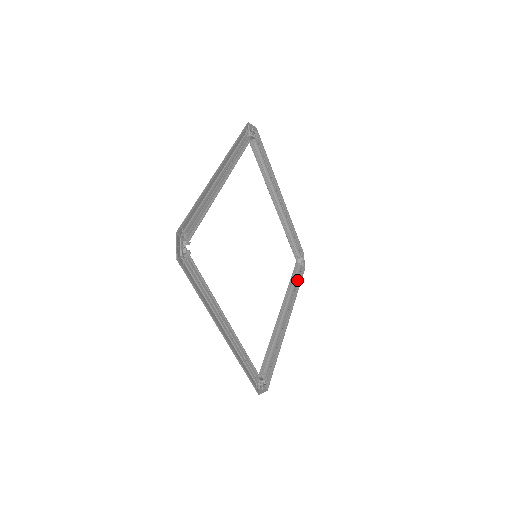
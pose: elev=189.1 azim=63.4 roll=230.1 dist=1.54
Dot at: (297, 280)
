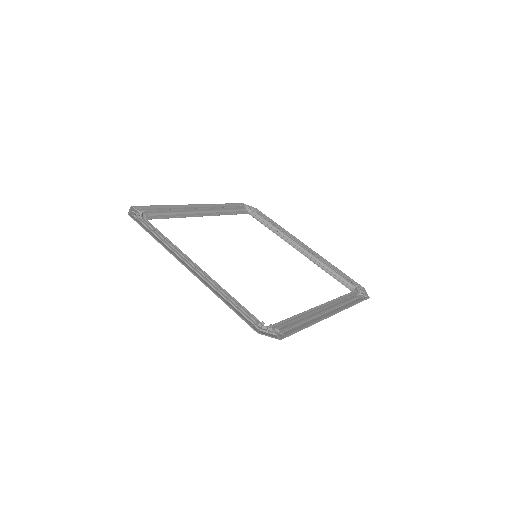
Dot at: (353, 300)
